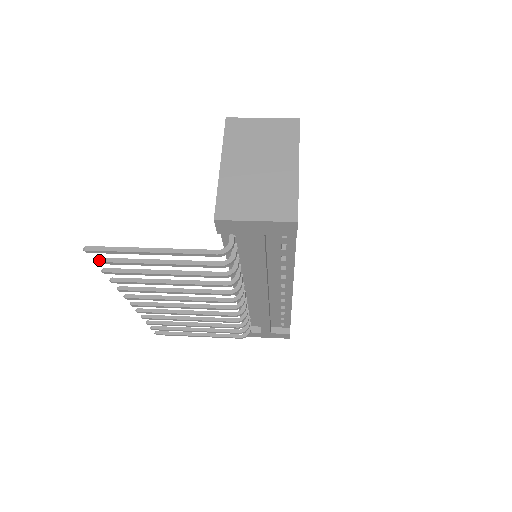
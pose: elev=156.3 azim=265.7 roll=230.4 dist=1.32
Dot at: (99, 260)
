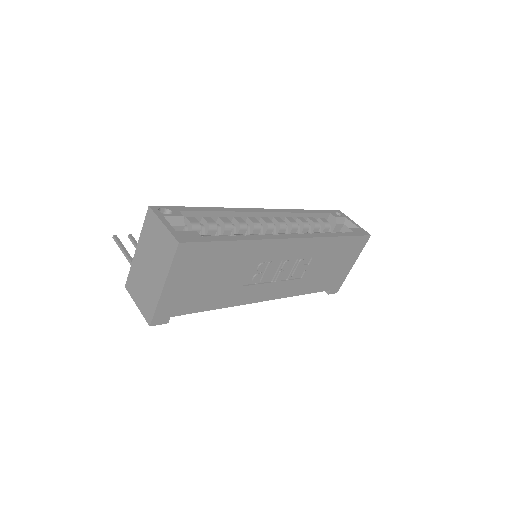
Dot at: (129, 238)
